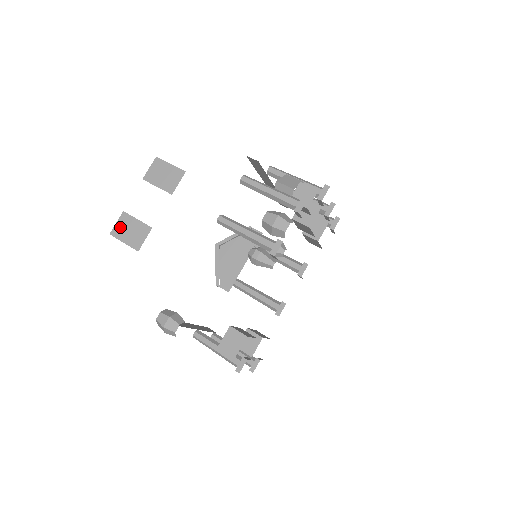
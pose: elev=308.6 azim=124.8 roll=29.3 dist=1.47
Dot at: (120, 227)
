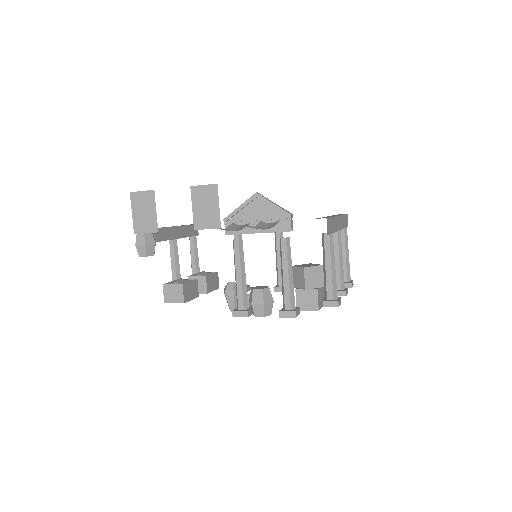
Dot at: (141, 198)
